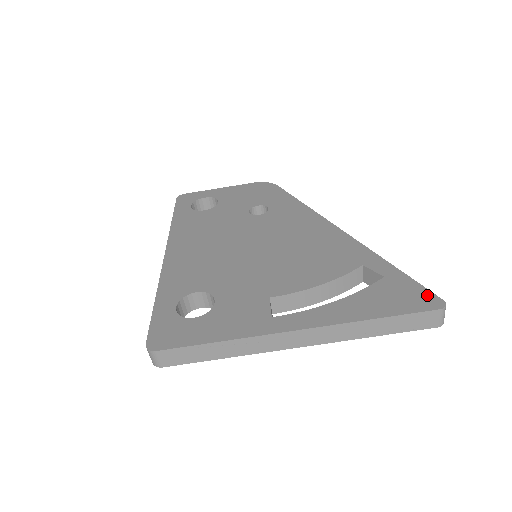
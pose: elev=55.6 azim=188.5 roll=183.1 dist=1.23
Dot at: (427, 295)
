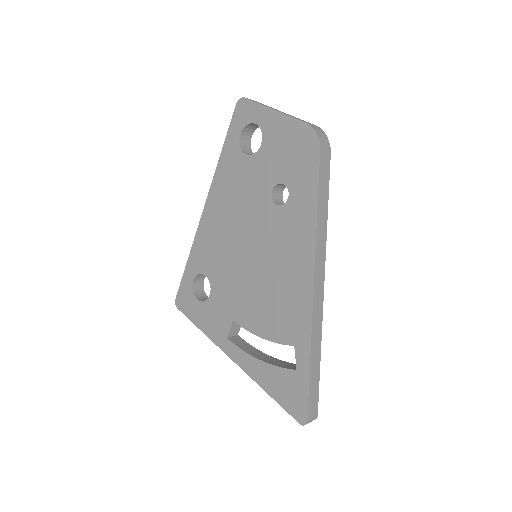
Dot at: (303, 409)
